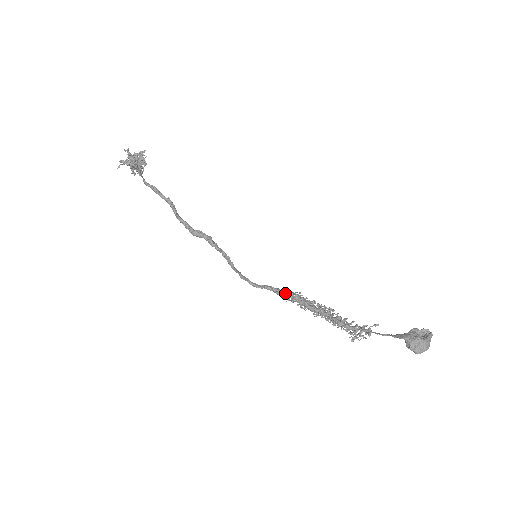
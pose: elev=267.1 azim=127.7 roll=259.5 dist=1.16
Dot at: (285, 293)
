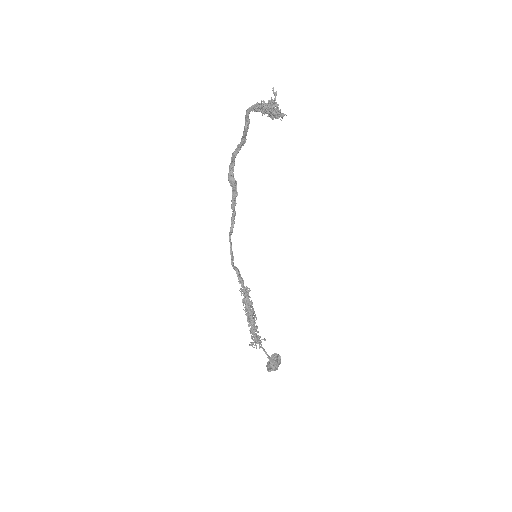
Dot at: (243, 285)
